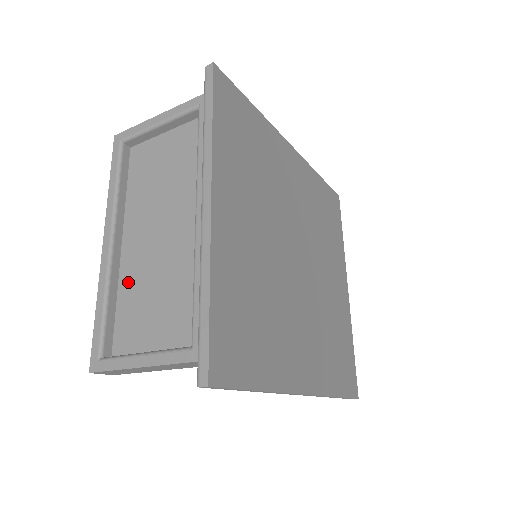
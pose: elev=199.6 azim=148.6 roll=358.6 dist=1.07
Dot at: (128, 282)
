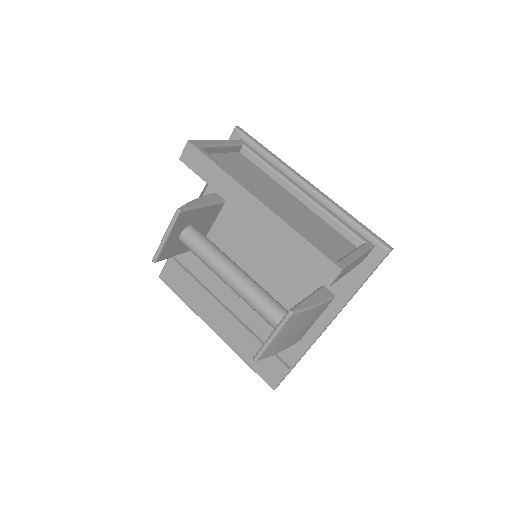
Dot at: occluded
